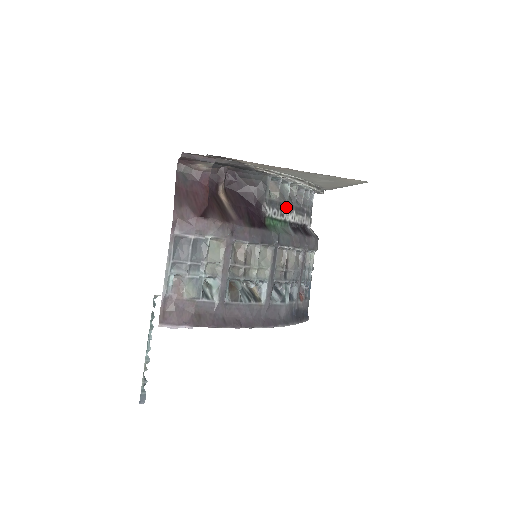
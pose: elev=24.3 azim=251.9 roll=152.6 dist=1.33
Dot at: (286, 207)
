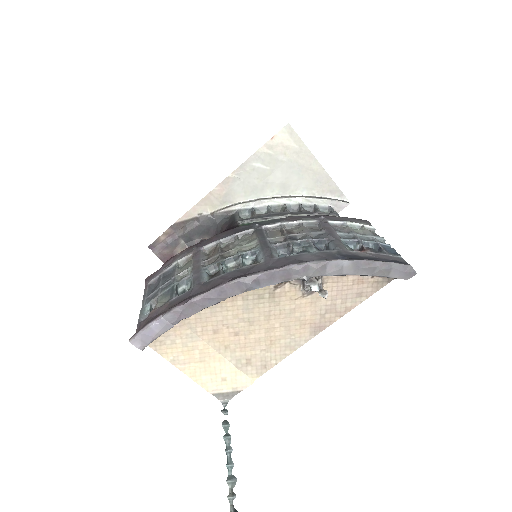
Dot at: (272, 216)
